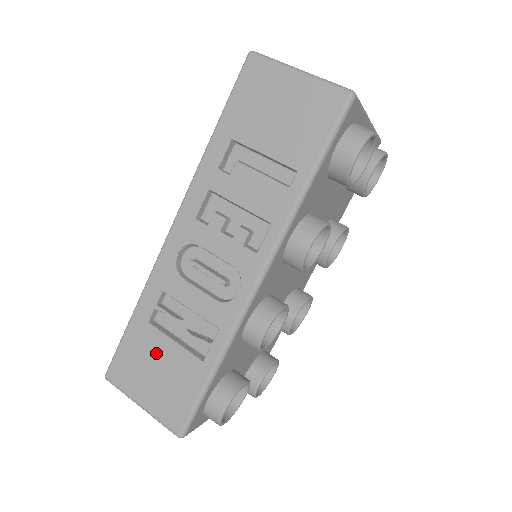
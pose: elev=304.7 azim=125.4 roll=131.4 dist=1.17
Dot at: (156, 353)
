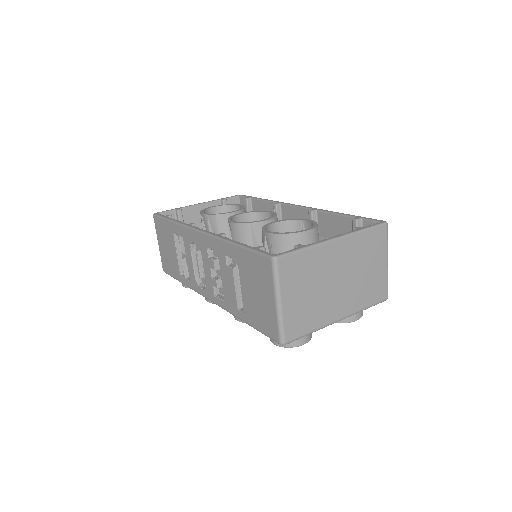
Dot at: (170, 245)
